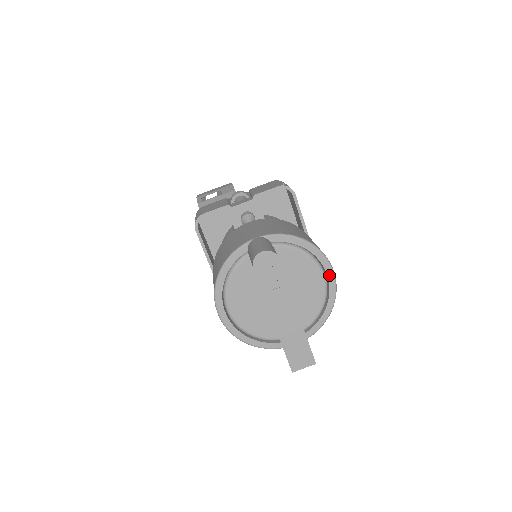
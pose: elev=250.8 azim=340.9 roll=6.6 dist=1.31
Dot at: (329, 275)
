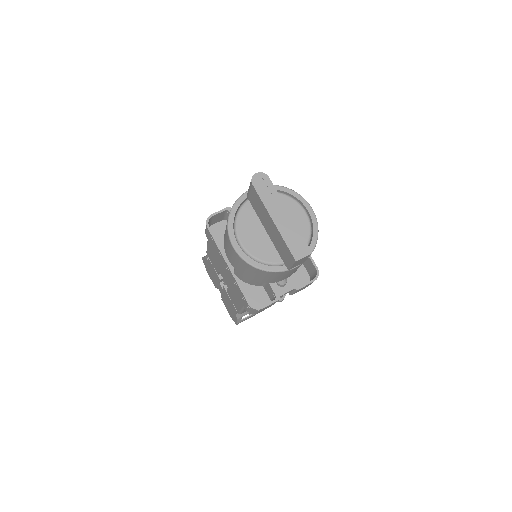
Dot at: (309, 210)
